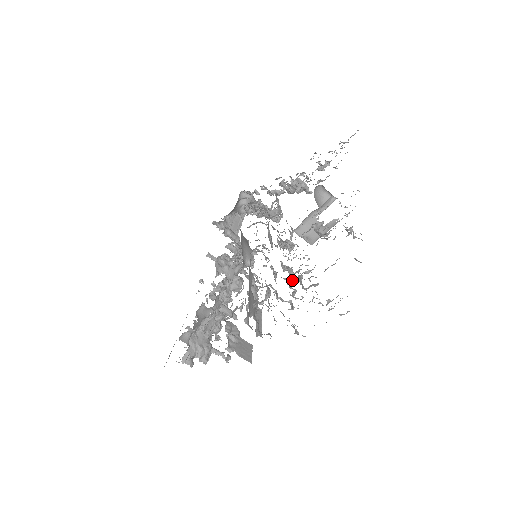
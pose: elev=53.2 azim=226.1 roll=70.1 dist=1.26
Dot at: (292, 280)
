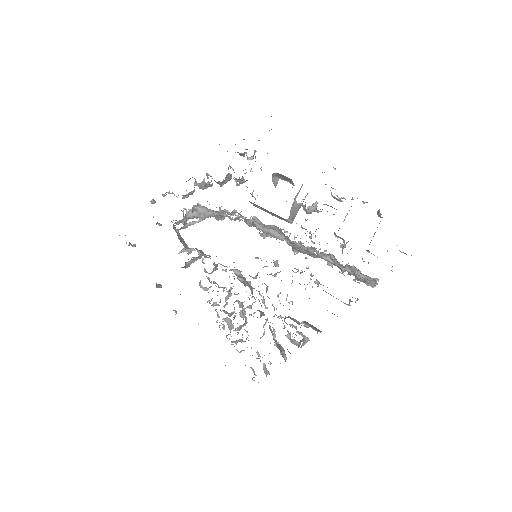
Dot at: occluded
